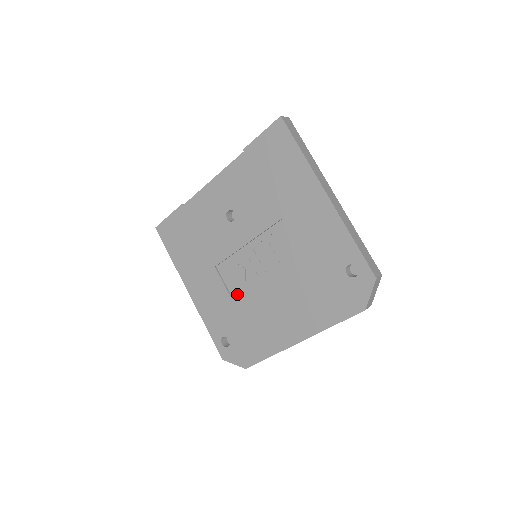
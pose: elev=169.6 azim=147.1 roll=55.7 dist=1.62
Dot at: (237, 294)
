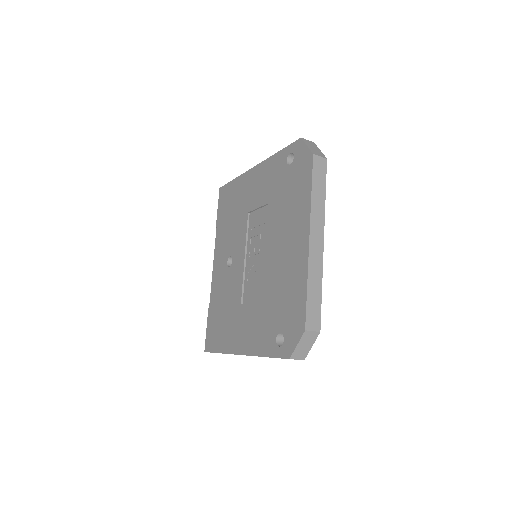
Dot at: (262, 294)
